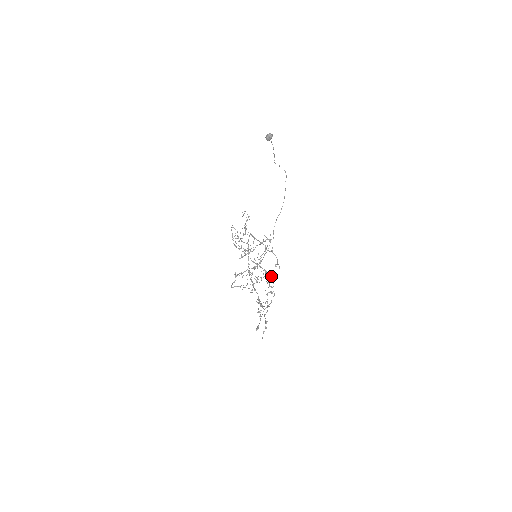
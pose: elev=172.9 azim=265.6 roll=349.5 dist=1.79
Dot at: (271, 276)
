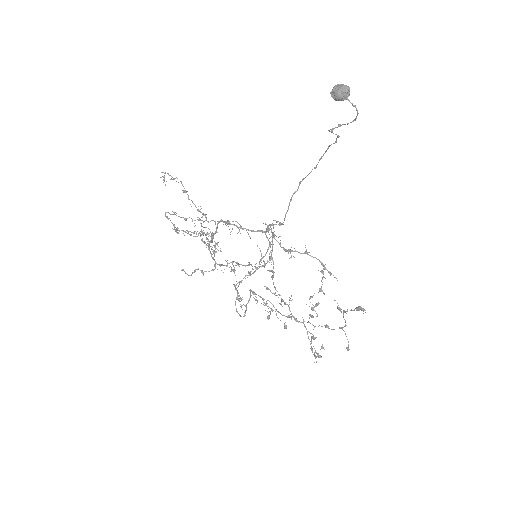
Dot at: (320, 289)
